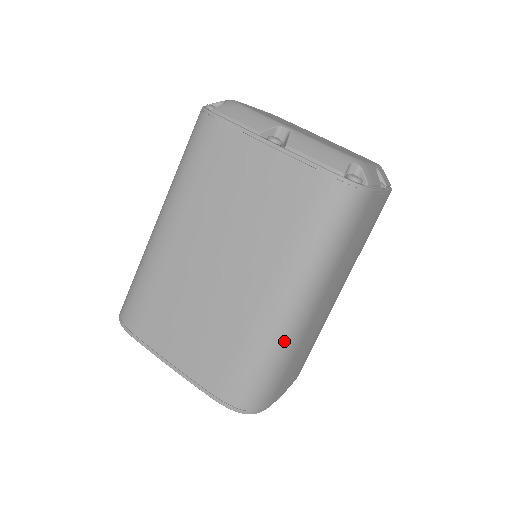
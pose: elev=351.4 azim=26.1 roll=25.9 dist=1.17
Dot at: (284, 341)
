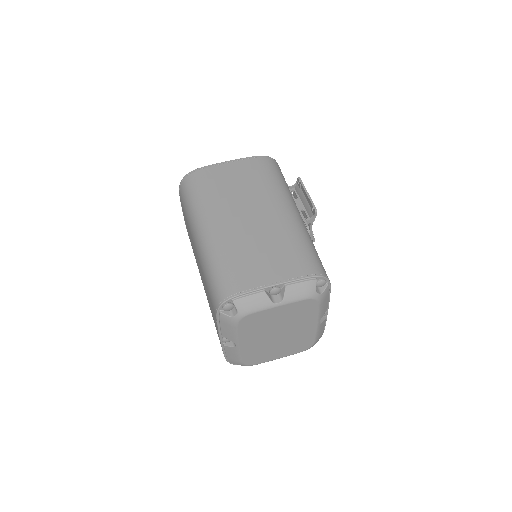
Dot at: occluded
